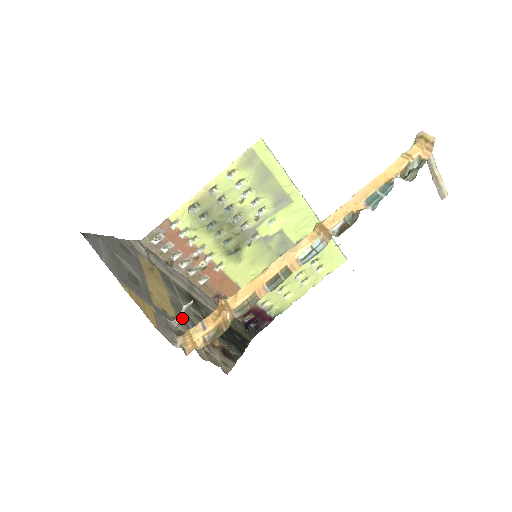
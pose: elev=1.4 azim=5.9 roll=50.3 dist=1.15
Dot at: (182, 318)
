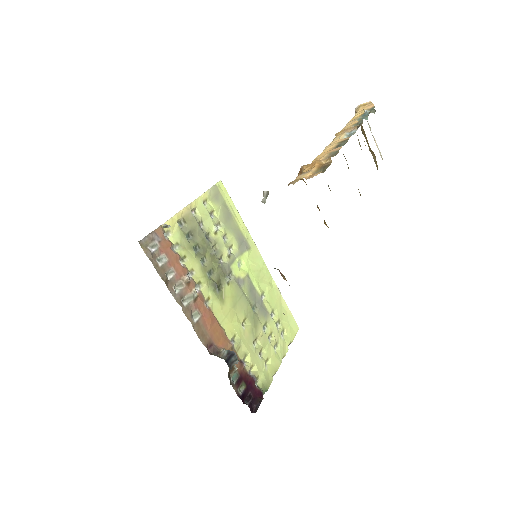
Dot at: occluded
